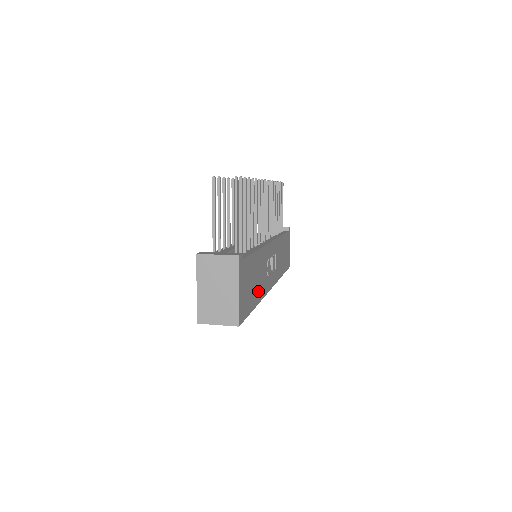
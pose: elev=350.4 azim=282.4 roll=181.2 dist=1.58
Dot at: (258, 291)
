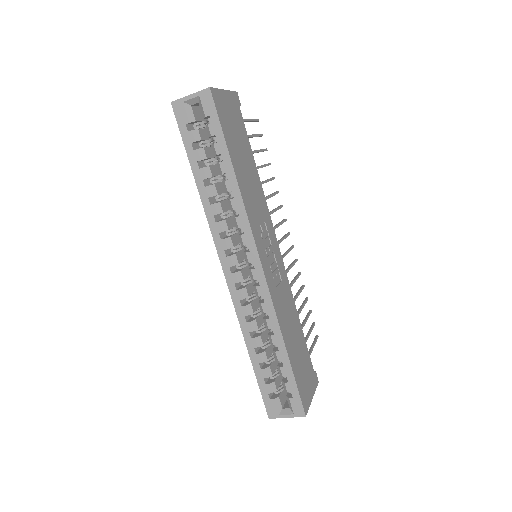
Dot at: (242, 180)
